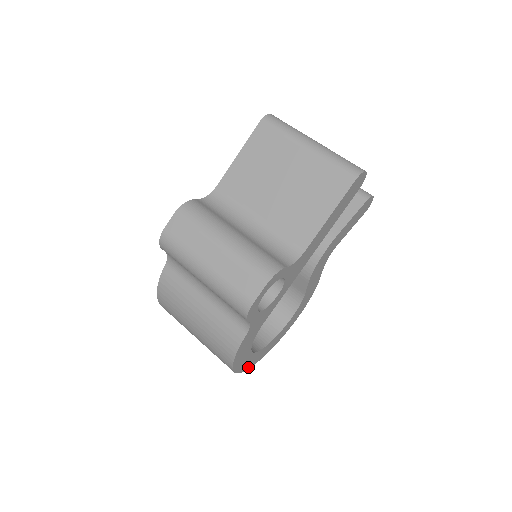
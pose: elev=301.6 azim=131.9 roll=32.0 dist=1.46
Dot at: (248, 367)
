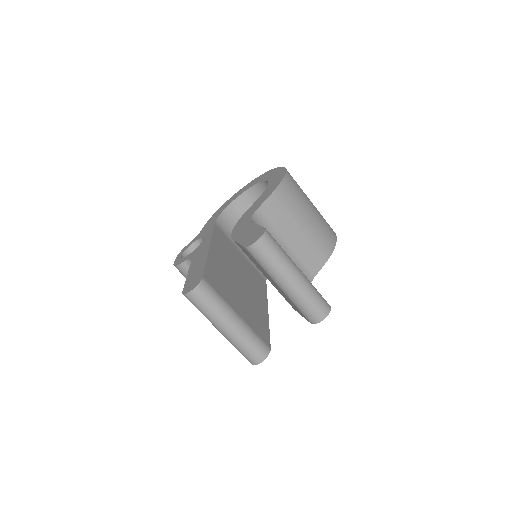
Dot at: occluded
